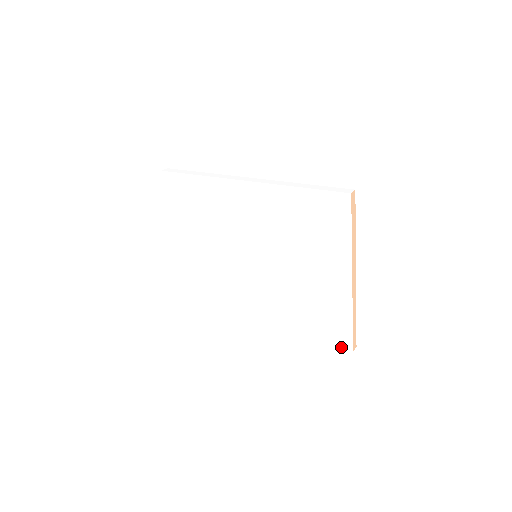
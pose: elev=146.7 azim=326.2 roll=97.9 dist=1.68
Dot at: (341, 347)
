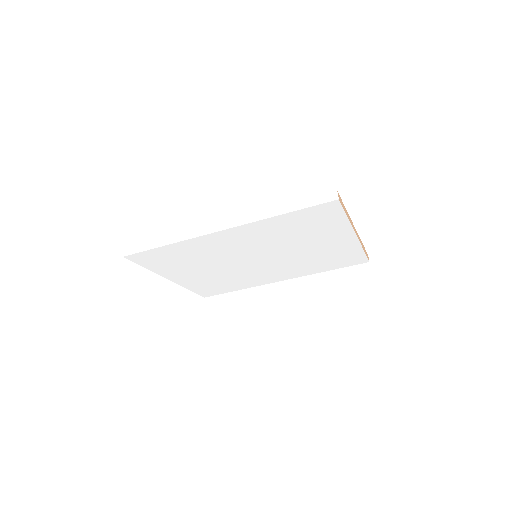
Dot at: occluded
